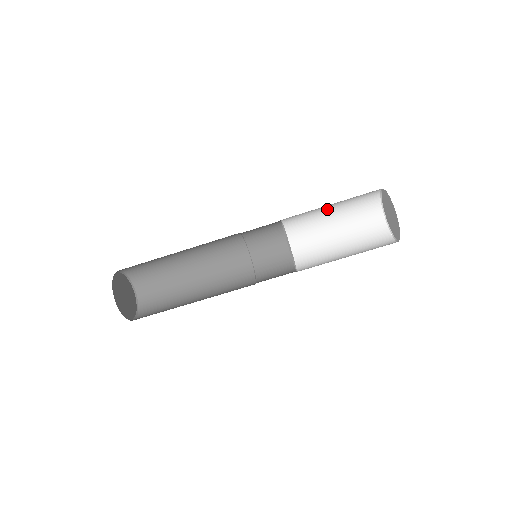
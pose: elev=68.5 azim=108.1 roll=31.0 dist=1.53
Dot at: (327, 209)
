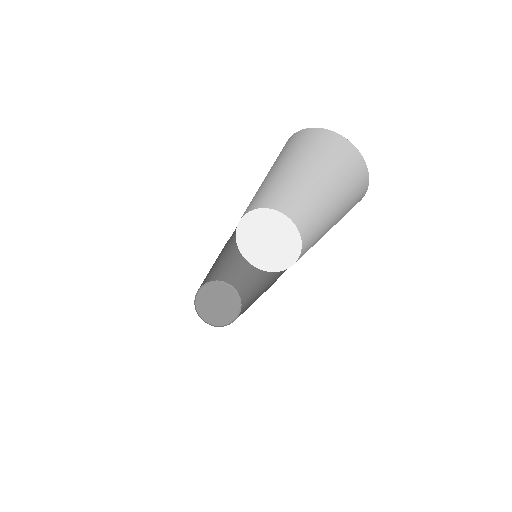
Dot at: (258, 189)
